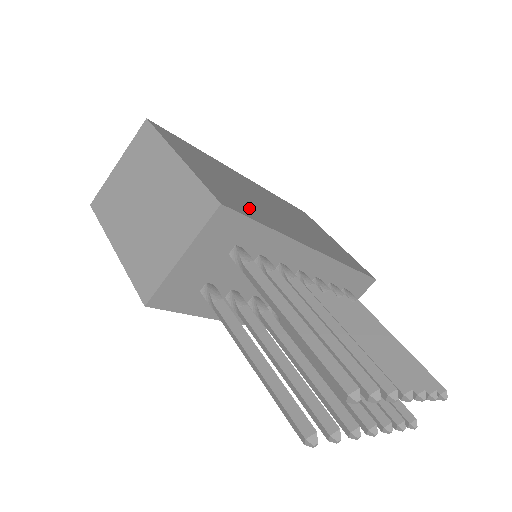
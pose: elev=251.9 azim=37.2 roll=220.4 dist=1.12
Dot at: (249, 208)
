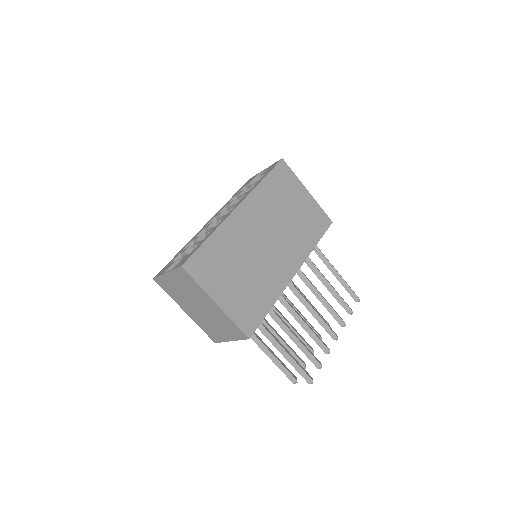
Dot at: (258, 301)
